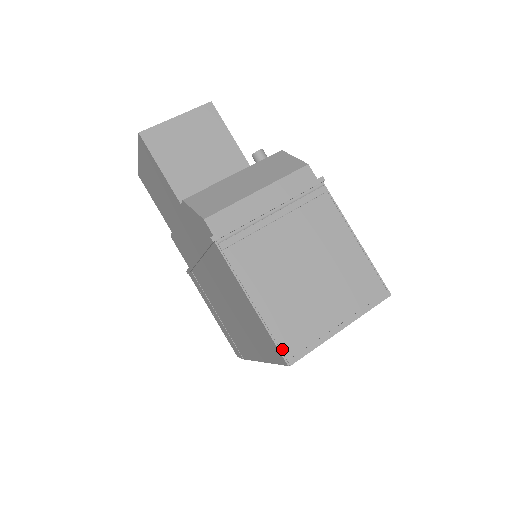
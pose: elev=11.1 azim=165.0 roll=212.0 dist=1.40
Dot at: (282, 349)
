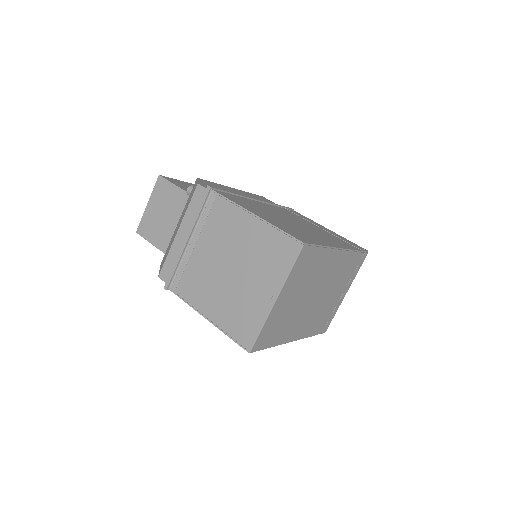
Dot at: (239, 342)
